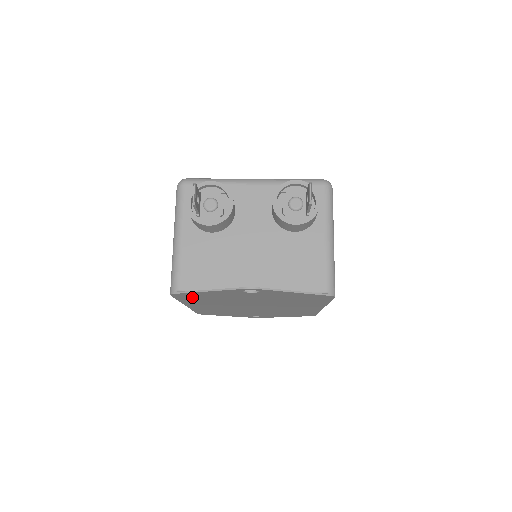
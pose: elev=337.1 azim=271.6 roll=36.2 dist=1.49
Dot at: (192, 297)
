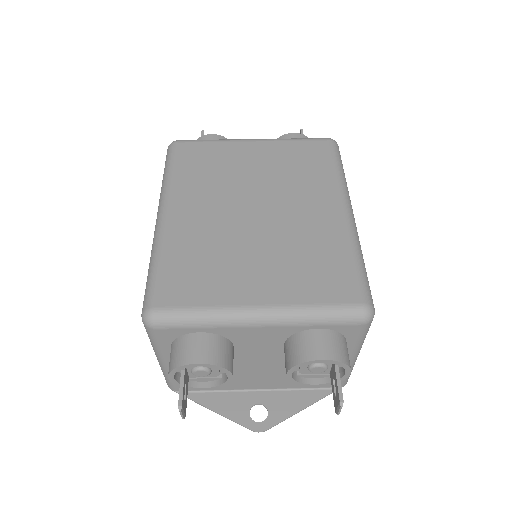
Dot at: occluded
